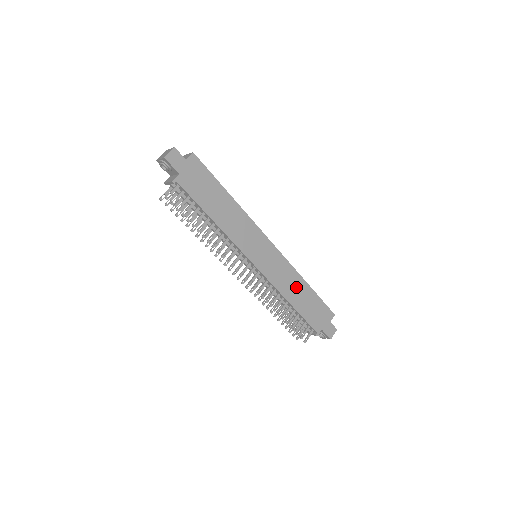
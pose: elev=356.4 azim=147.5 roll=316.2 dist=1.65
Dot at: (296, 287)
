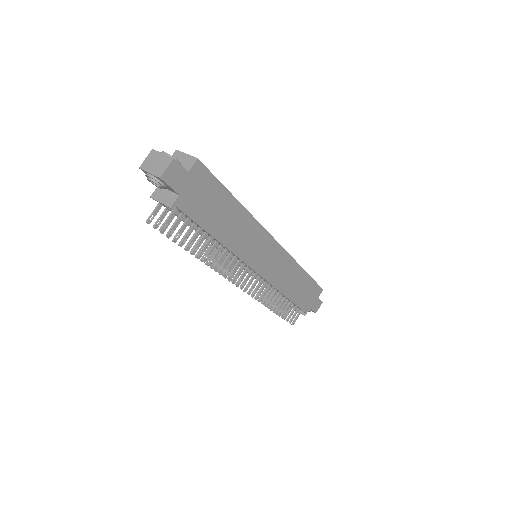
Dot at: (294, 278)
